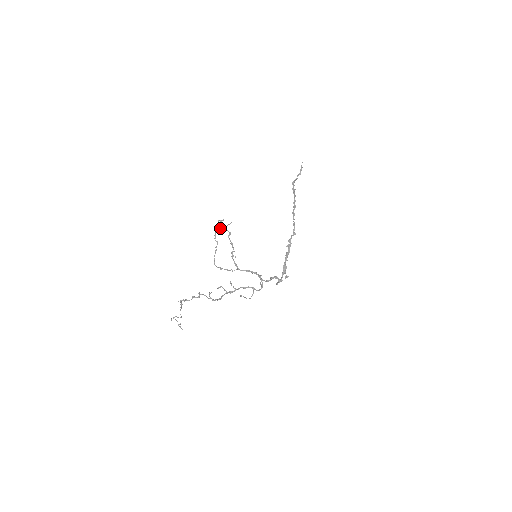
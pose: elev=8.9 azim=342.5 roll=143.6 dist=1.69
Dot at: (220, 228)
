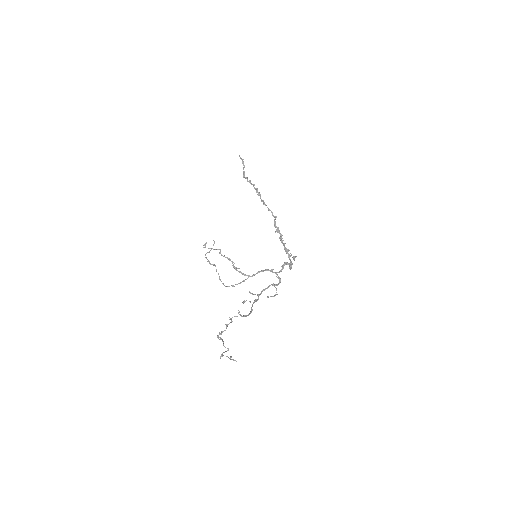
Dot at: (208, 252)
